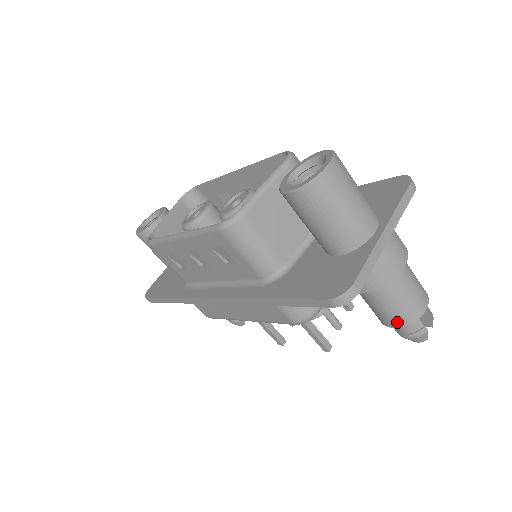
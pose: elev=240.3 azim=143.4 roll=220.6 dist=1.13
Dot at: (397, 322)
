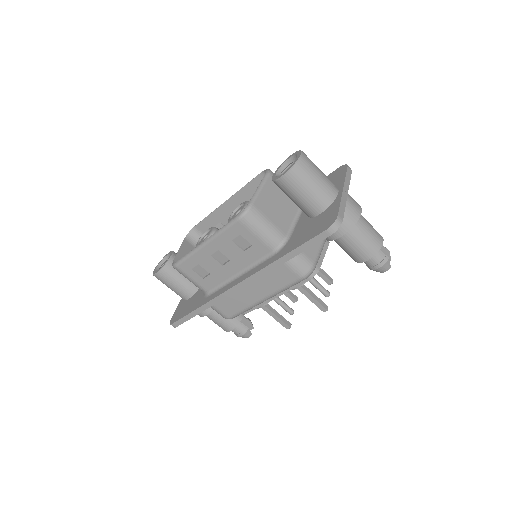
Dot at: (368, 254)
